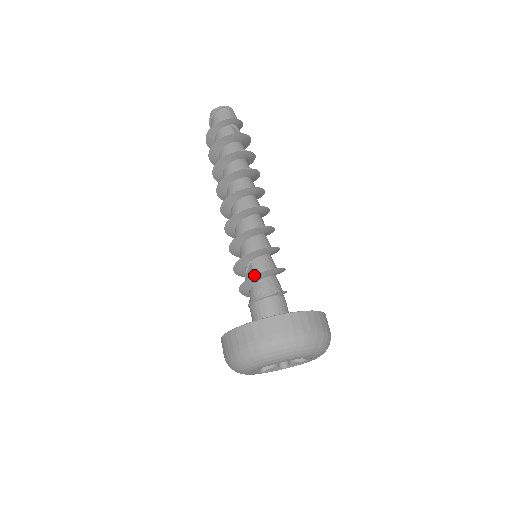
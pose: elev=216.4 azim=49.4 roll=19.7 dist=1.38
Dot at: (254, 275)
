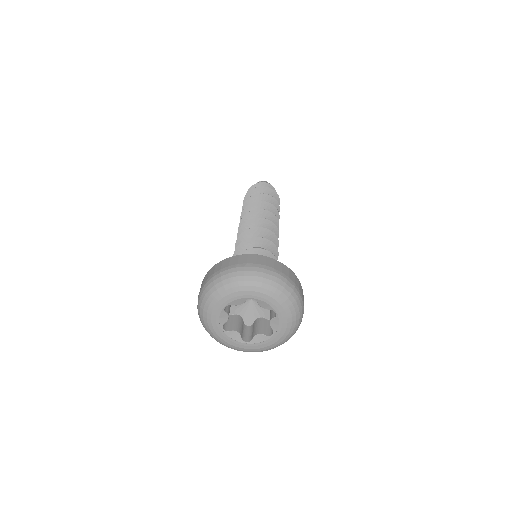
Dot at: occluded
